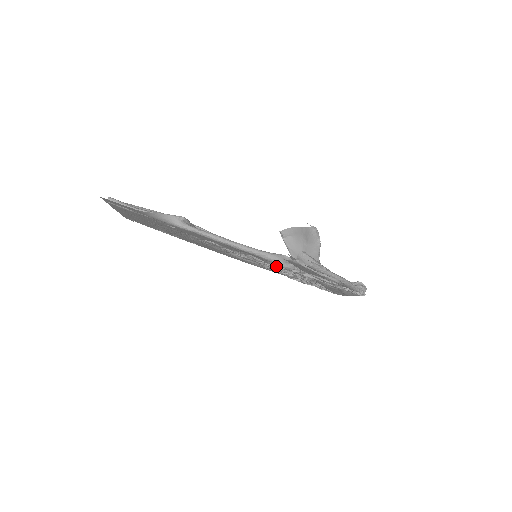
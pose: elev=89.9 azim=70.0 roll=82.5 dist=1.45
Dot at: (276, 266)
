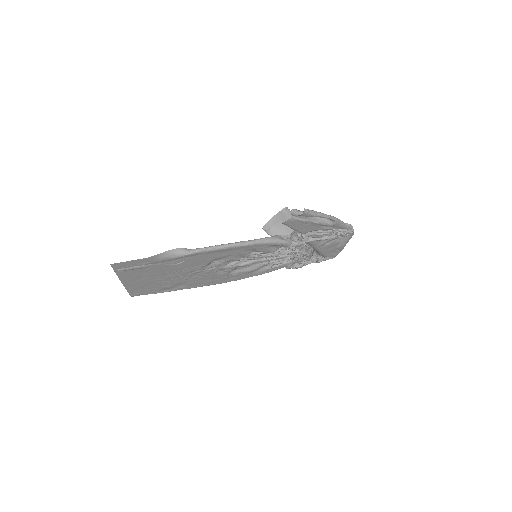
Dot at: (276, 252)
